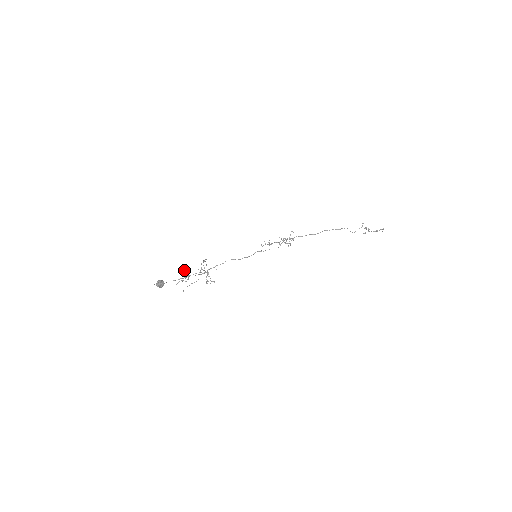
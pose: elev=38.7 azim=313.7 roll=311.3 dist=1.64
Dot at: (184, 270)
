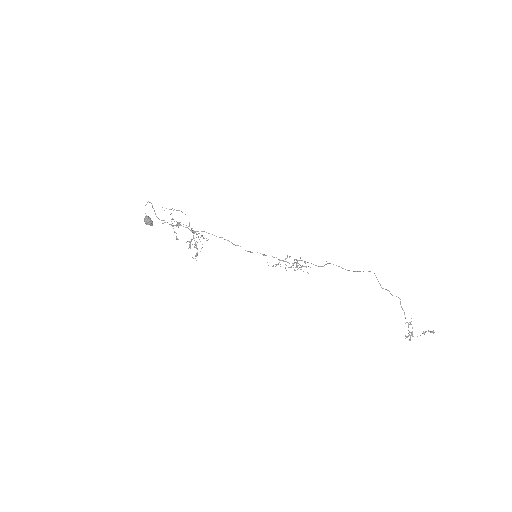
Dot at: occluded
